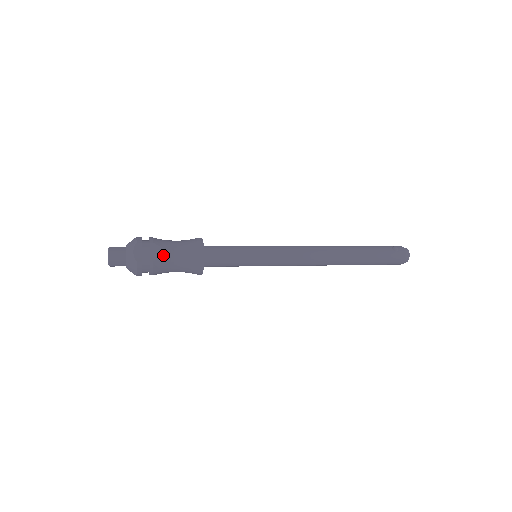
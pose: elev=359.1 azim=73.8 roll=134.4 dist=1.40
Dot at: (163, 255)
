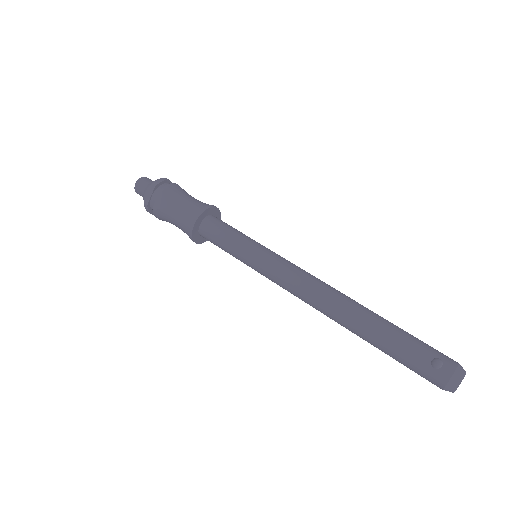
Dot at: (164, 208)
